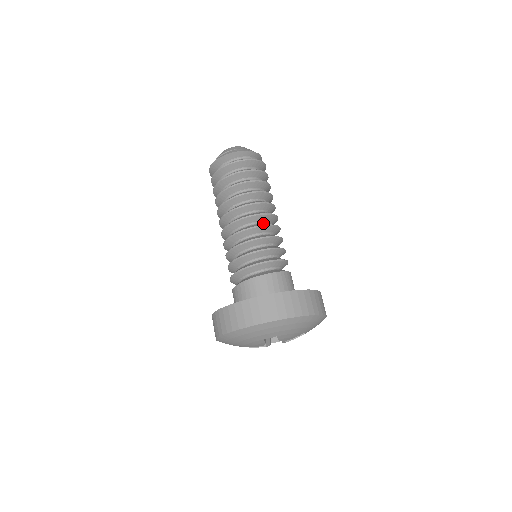
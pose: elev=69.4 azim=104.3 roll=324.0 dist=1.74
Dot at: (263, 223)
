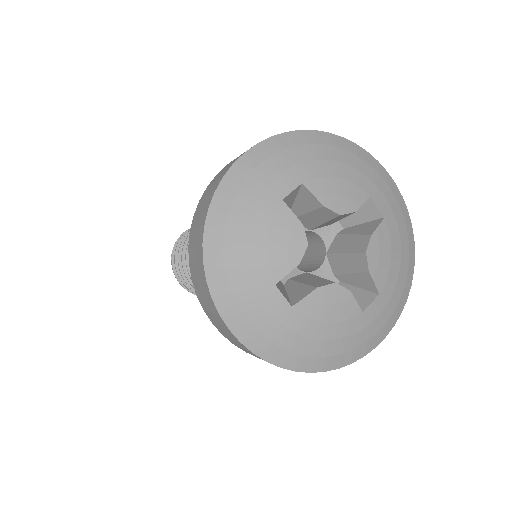
Dot at: occluded
